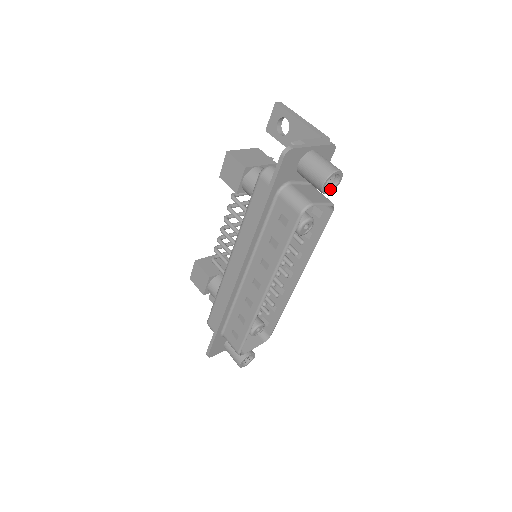
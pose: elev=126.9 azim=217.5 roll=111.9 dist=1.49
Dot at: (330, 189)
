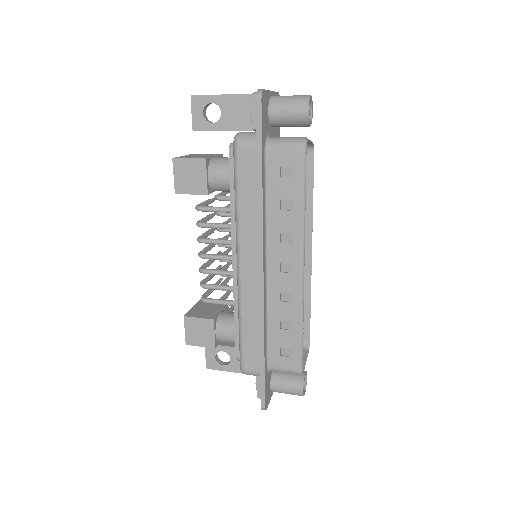
Dot at: (310, 121)
